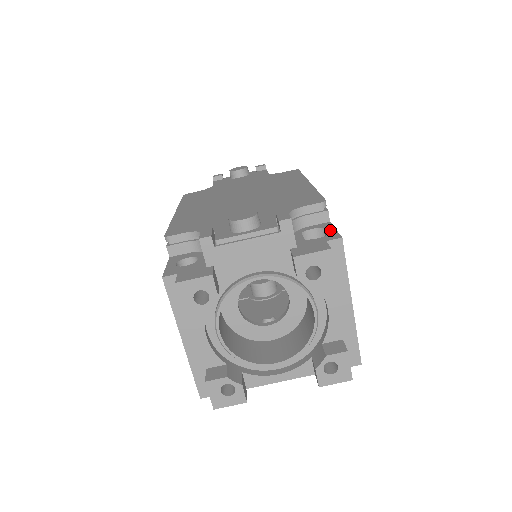
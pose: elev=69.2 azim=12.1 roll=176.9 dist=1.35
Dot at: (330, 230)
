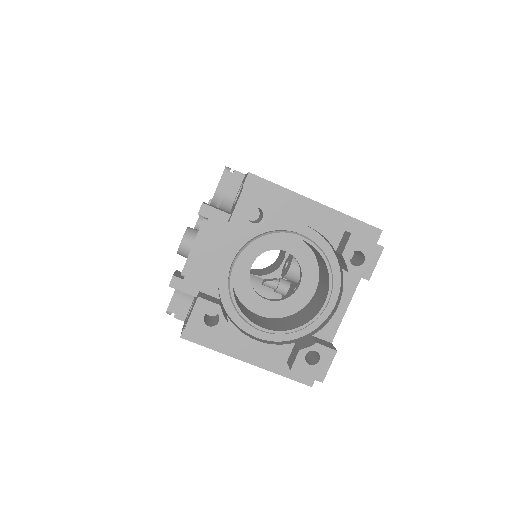
Dot at: (244, 179)
